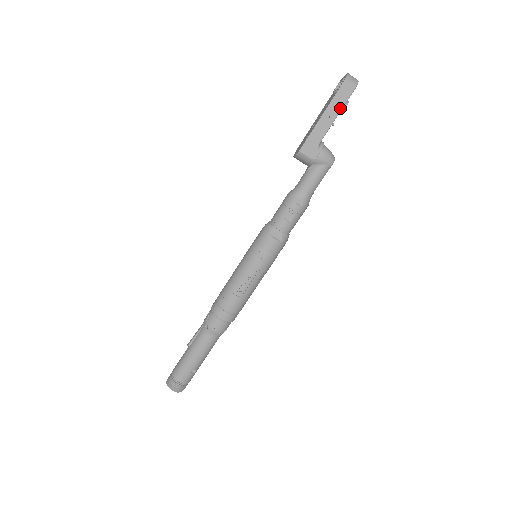
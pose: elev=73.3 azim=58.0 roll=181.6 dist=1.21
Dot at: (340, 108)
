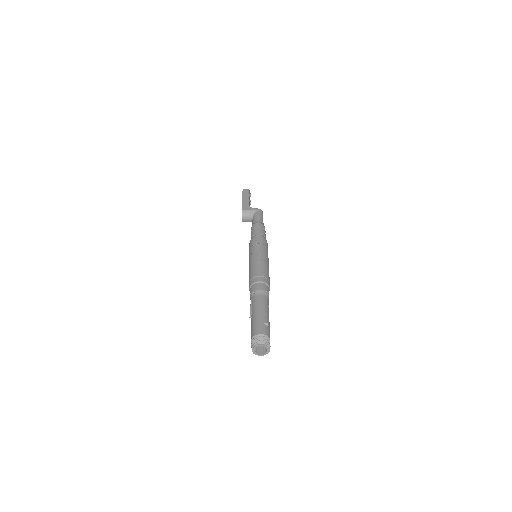
Dot at: (248, 195)
